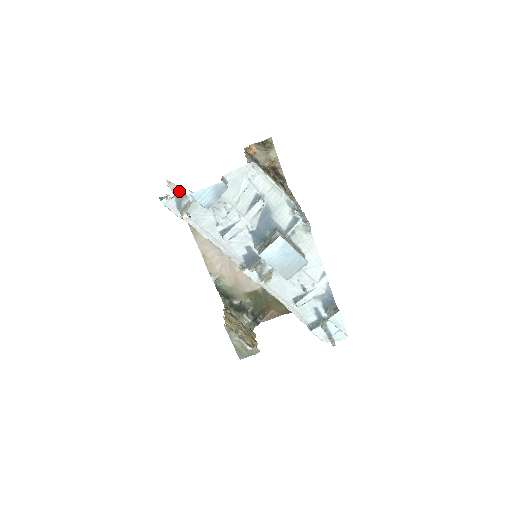
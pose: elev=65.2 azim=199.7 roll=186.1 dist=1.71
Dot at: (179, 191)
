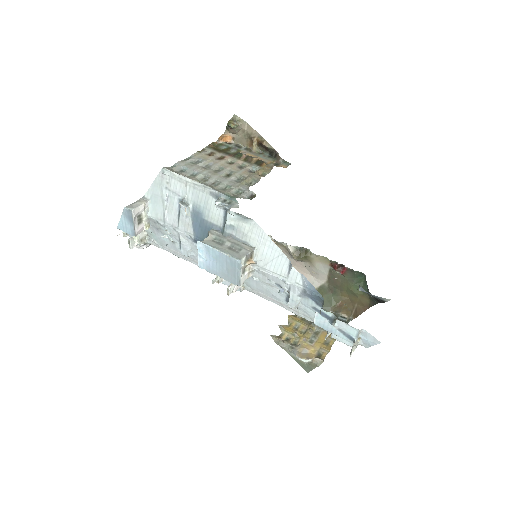
Dot at: occluded
